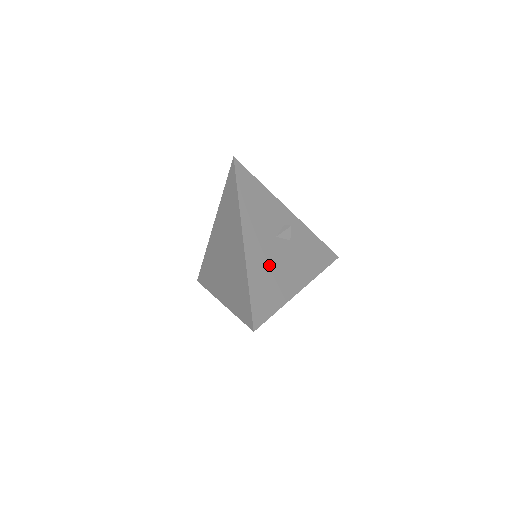
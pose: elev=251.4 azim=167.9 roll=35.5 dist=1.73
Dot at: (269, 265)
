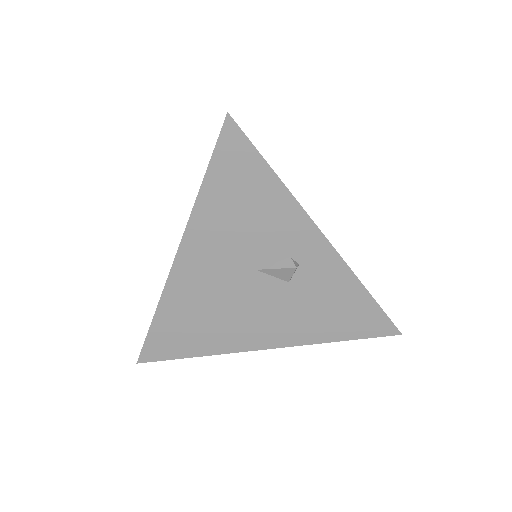
Dot at: (213, 303)
